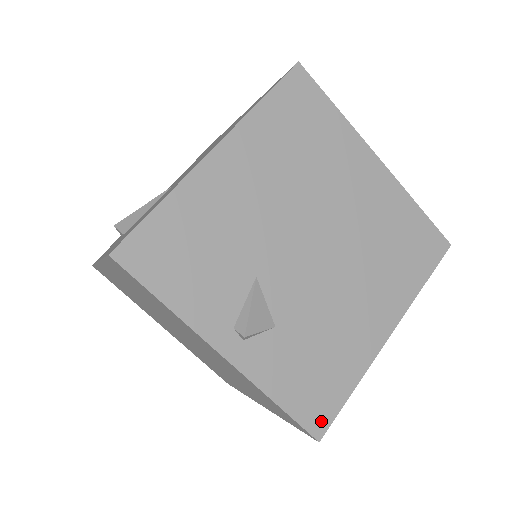
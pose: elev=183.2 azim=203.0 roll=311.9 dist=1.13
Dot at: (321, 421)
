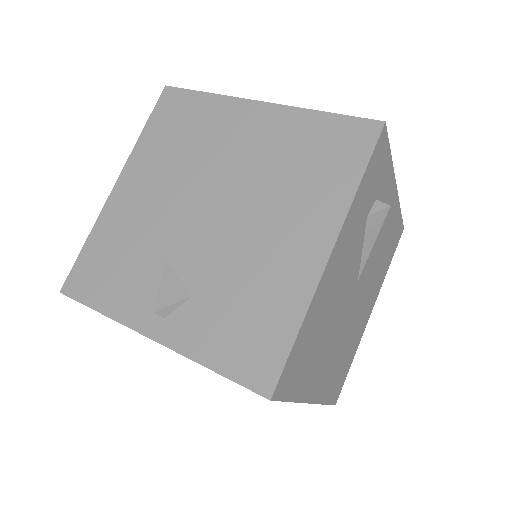
Dot at: (266, 376)
